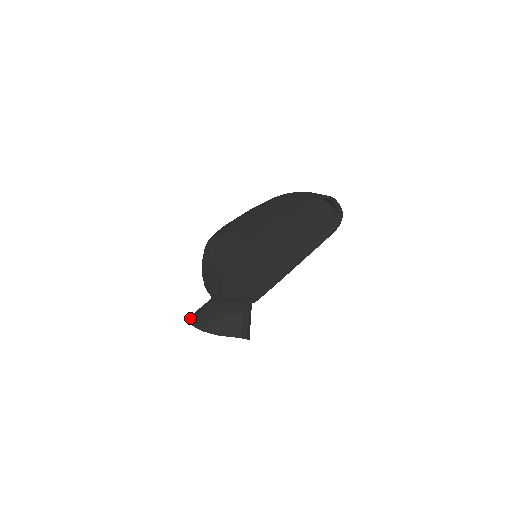
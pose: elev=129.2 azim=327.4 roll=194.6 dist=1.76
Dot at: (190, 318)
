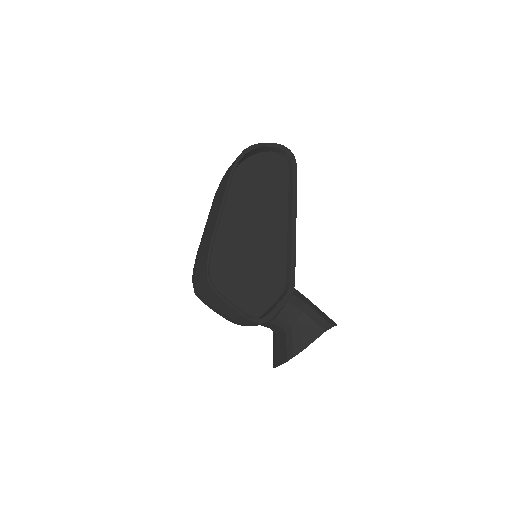
Dot at: (273, 362)
